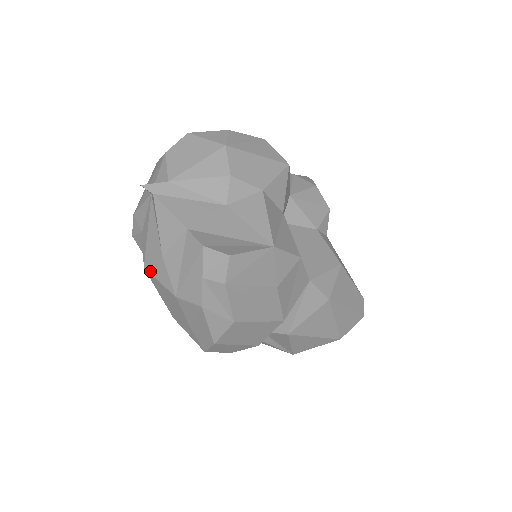
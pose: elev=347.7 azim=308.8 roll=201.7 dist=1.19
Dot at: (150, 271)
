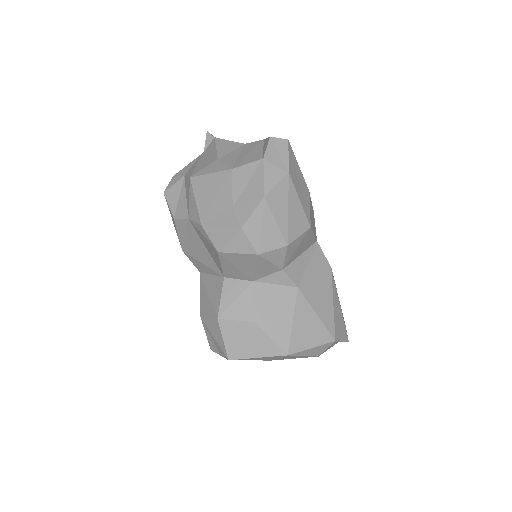
Dot at: (199, 174)
